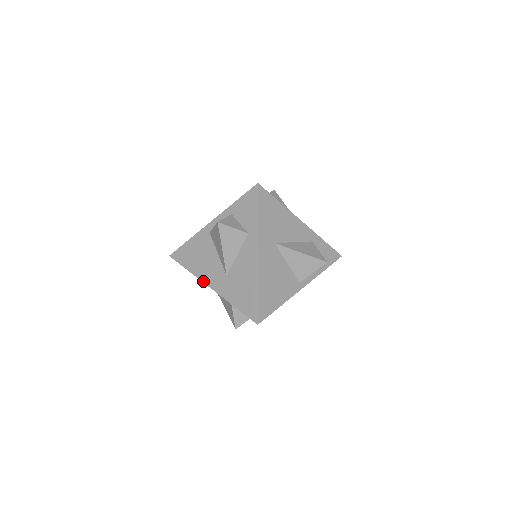
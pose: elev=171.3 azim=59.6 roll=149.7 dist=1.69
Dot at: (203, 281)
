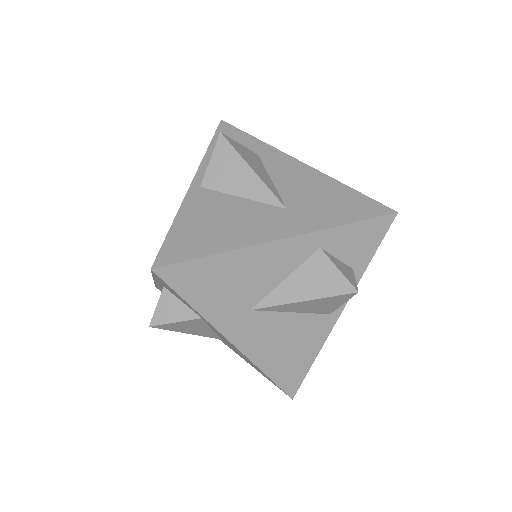
Dot at: occluded
